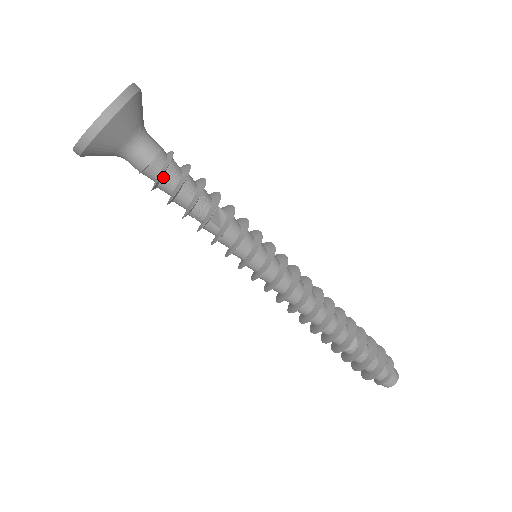
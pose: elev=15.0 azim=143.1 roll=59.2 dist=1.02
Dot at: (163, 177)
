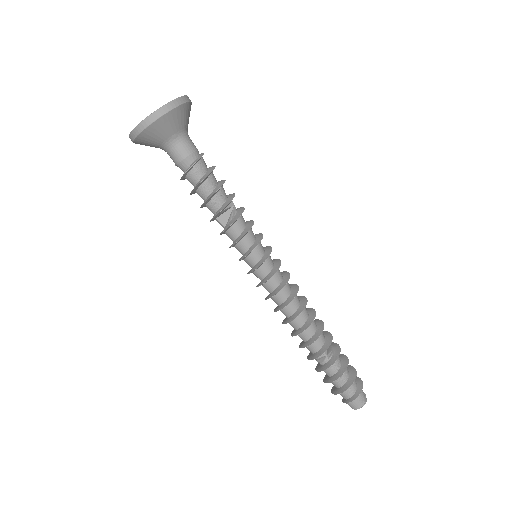
Dot at: (186, 176)
